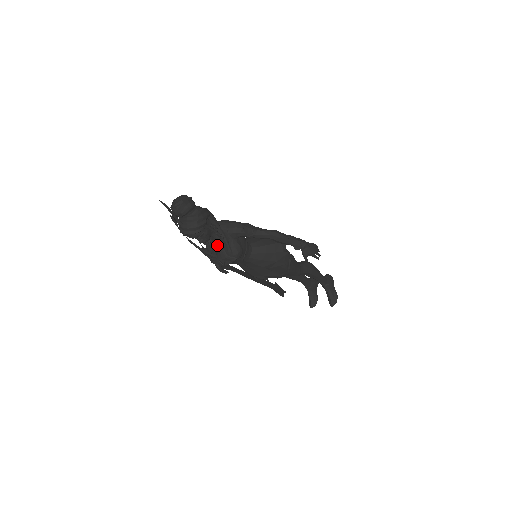
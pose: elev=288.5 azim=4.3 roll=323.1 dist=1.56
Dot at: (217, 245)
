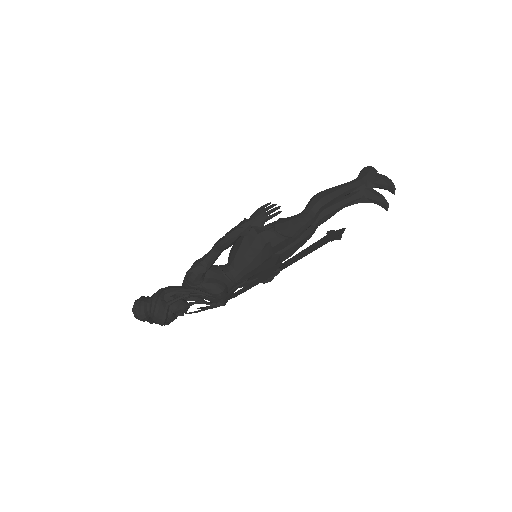
Dot at: (202, 298)
